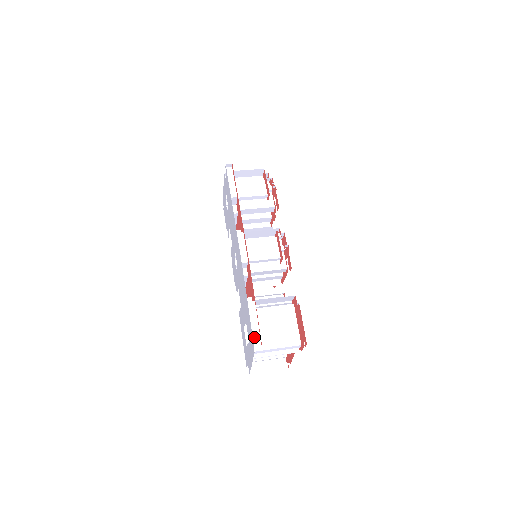
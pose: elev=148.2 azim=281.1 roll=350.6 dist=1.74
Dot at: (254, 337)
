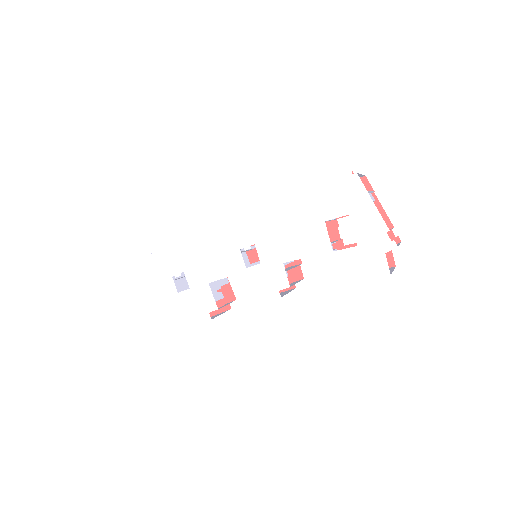
Dot at: (339, 178)
